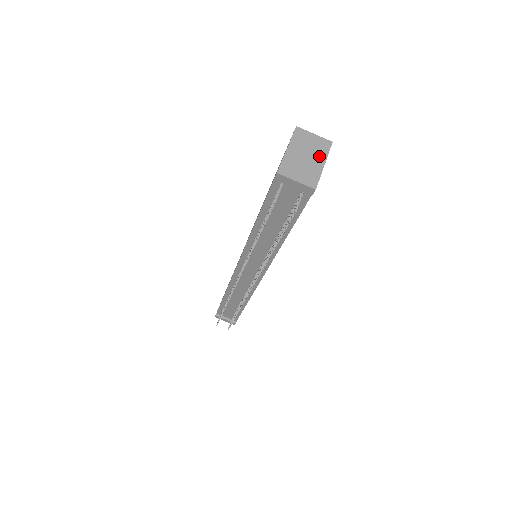
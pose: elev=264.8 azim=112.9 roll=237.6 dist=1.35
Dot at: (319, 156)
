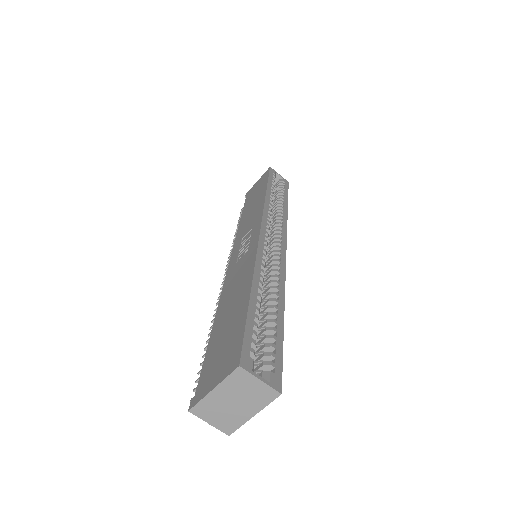
Dot at: (252, 406)
